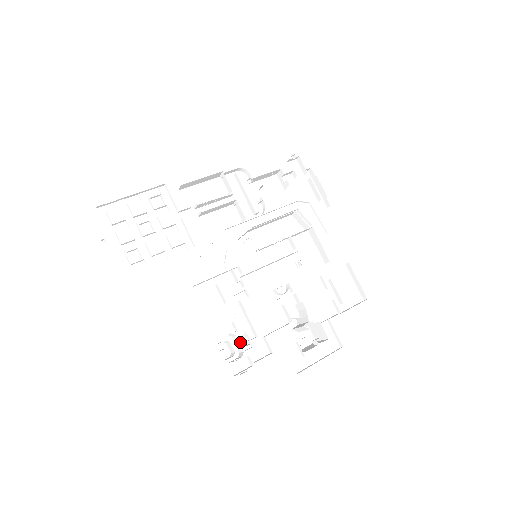
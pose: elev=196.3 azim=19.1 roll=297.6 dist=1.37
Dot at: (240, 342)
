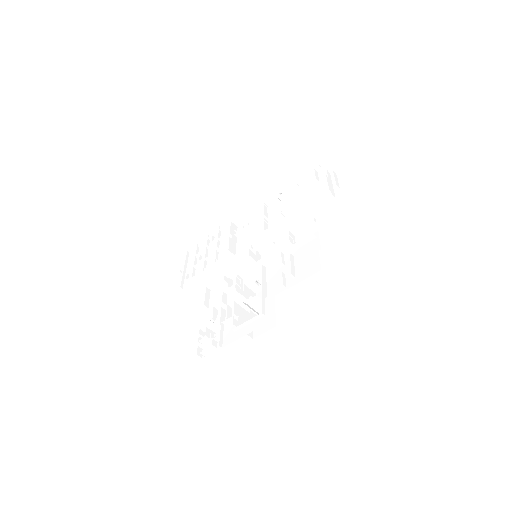
Dot at: occluded
